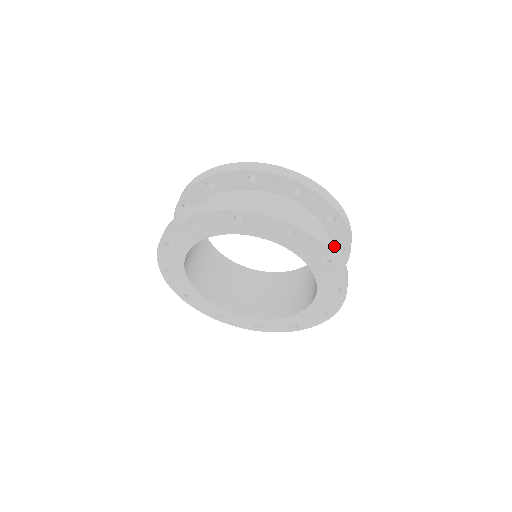
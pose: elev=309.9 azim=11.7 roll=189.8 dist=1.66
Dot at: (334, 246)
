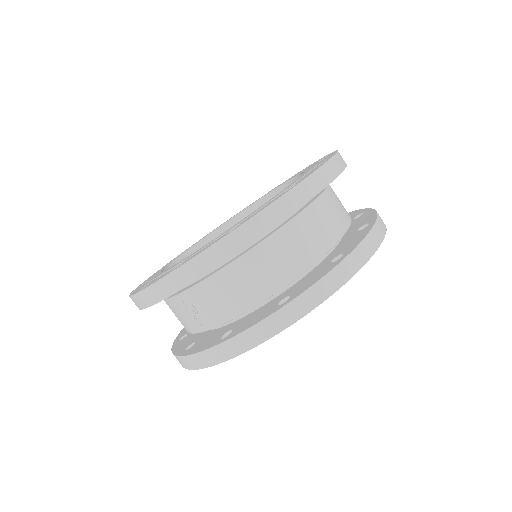
Dot at: occluded
